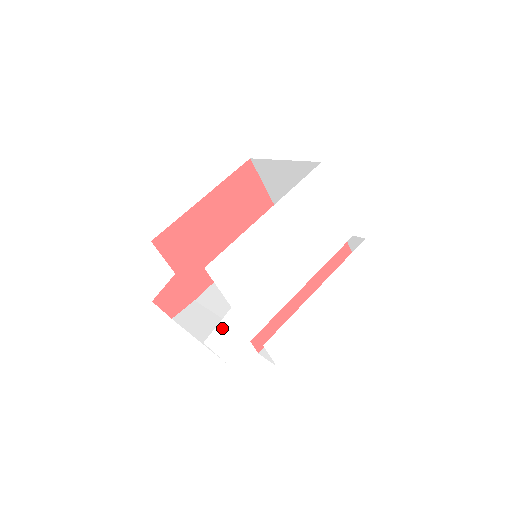
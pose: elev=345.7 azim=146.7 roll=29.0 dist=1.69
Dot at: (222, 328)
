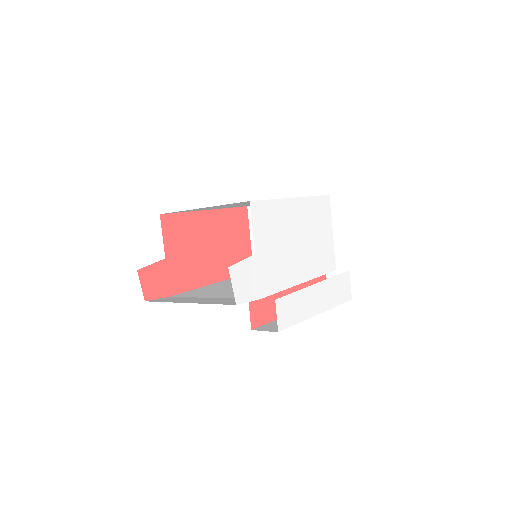
Dot at: (244, 267)
